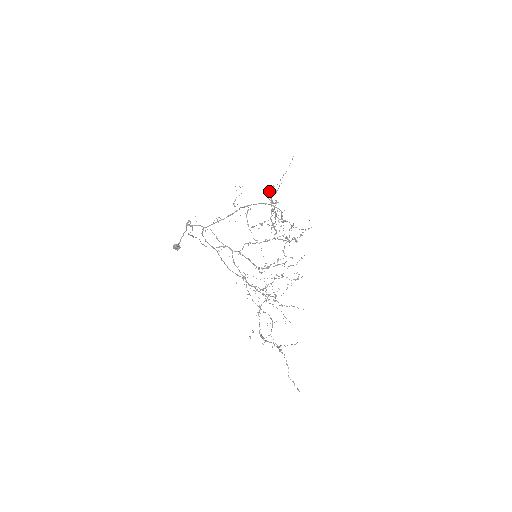
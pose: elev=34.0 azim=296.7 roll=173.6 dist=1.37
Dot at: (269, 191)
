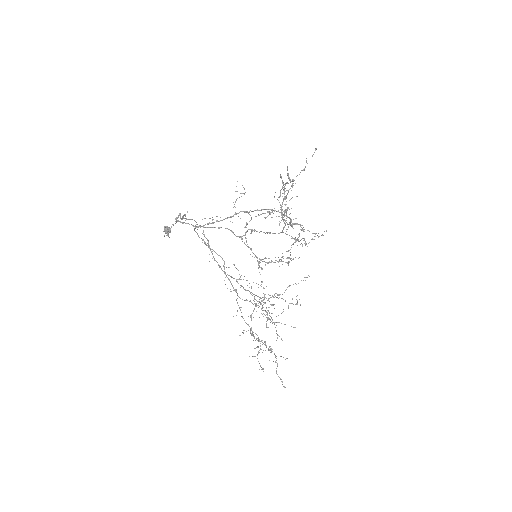
Dot at: (280, 190)
